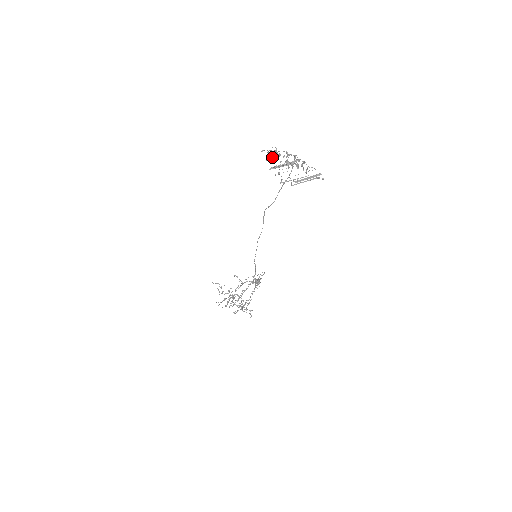
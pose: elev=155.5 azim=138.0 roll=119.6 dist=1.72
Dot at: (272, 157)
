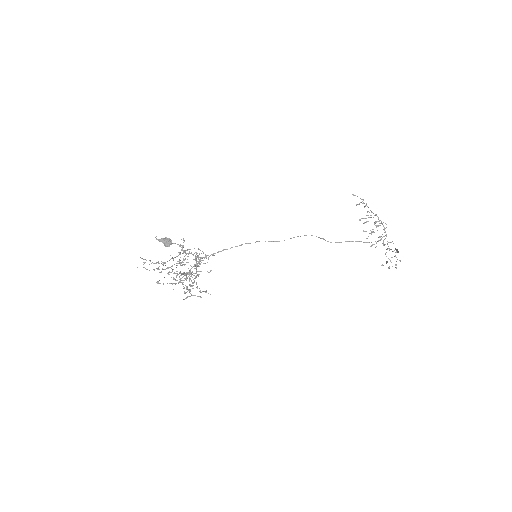
Dot at: occluded
